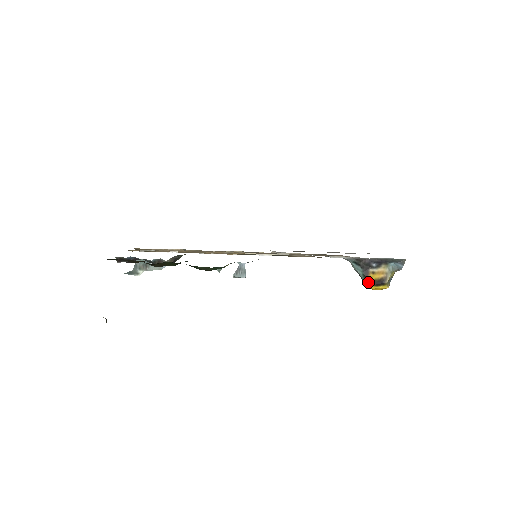
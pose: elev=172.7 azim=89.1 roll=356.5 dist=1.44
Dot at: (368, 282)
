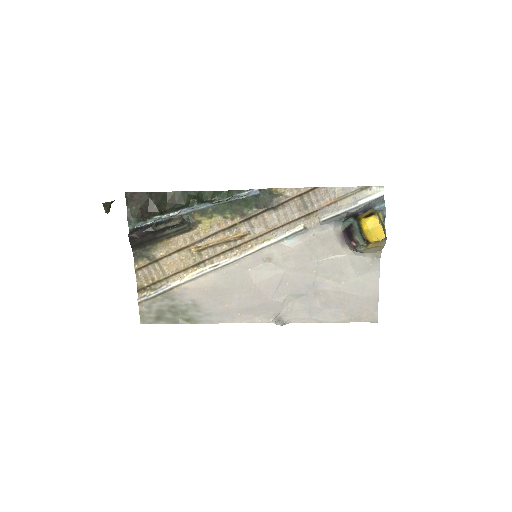
Dot at: (360, 220)
